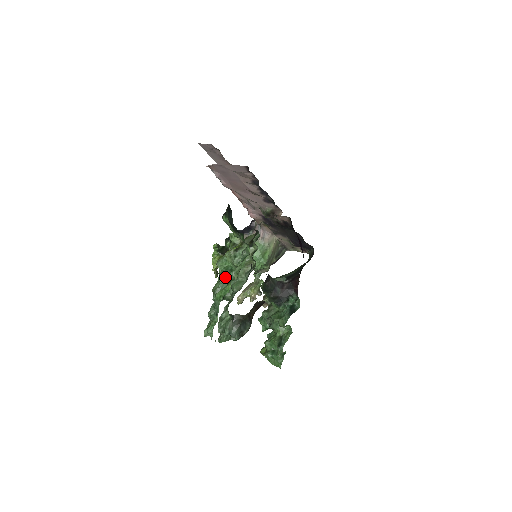
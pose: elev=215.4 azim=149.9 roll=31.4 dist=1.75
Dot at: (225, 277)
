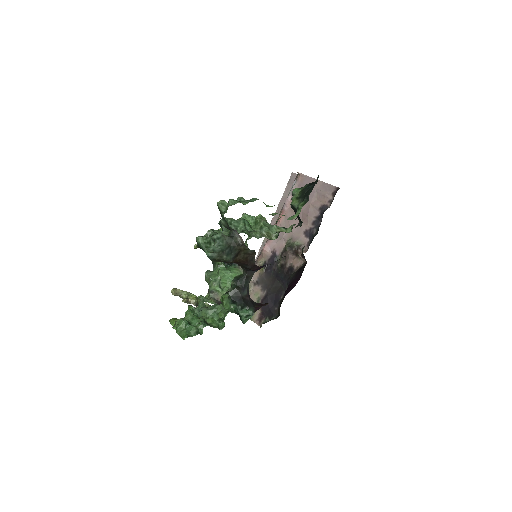
Dot at: (244, 222)
